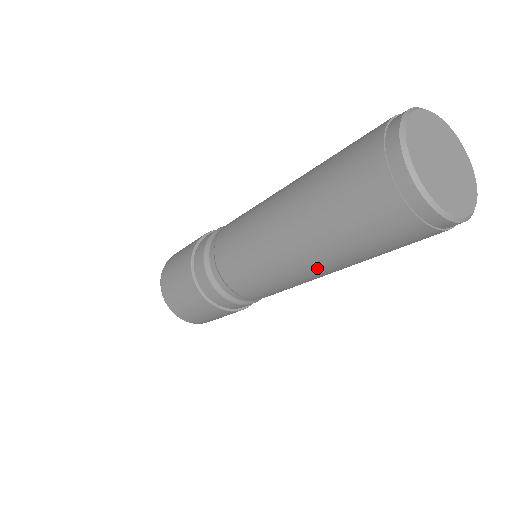
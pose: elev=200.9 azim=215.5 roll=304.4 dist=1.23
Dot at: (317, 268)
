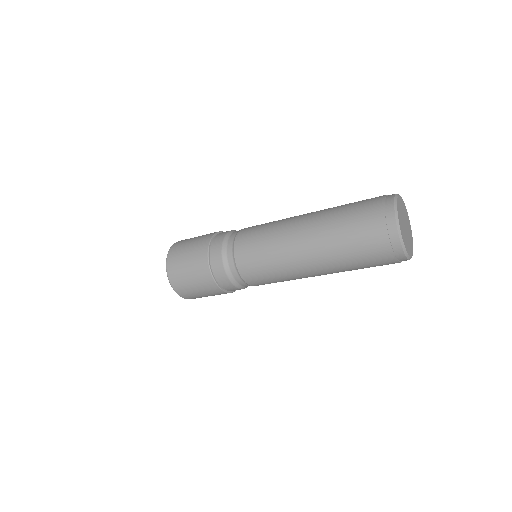
Dot at: occluded
